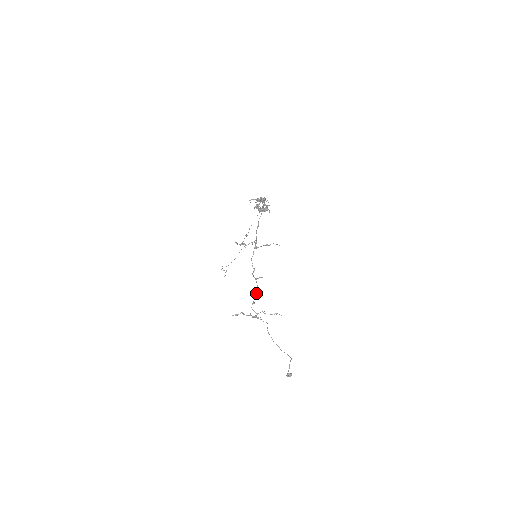
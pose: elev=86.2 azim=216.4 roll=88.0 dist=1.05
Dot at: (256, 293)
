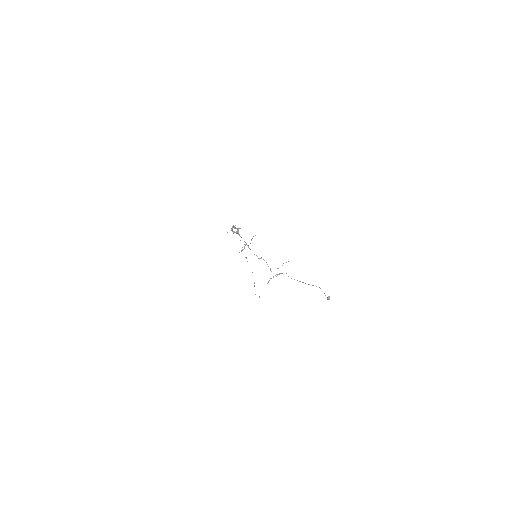
Dot at: (267, 264)
